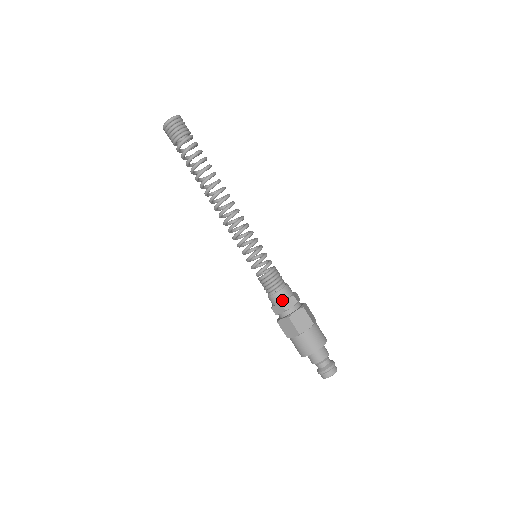
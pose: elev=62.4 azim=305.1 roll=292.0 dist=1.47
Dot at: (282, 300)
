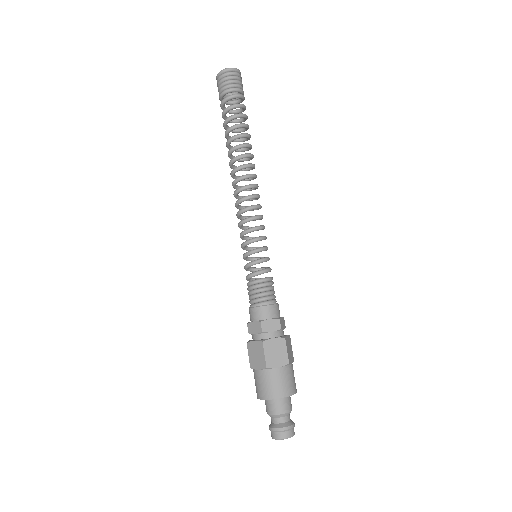
Dot at: (264, 318)
